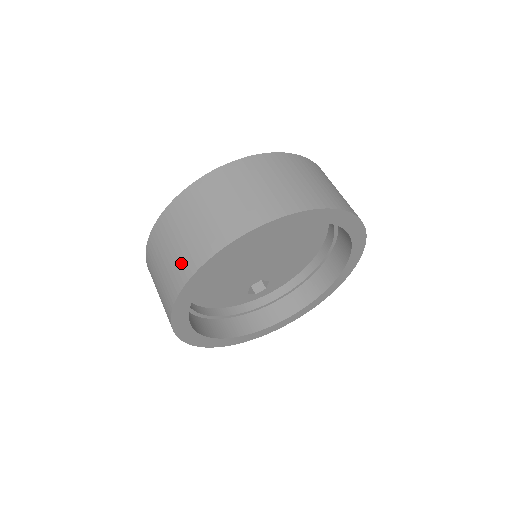
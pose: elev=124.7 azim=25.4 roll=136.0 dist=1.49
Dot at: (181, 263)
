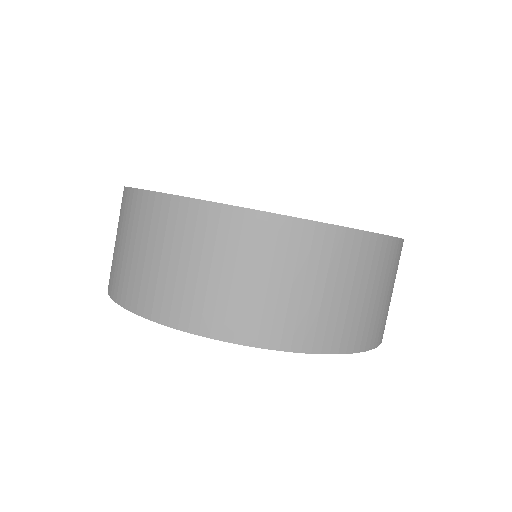
Dot at: (113, 269)
